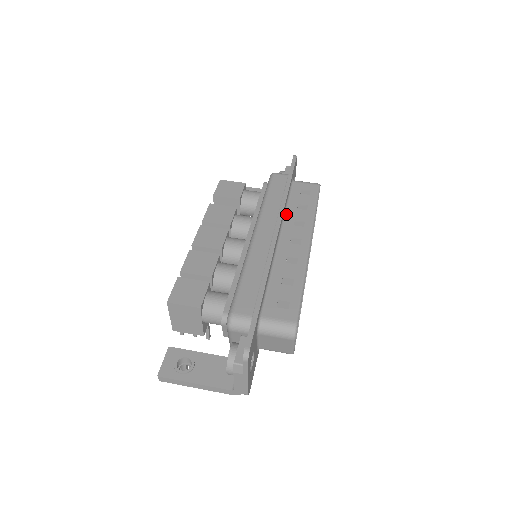
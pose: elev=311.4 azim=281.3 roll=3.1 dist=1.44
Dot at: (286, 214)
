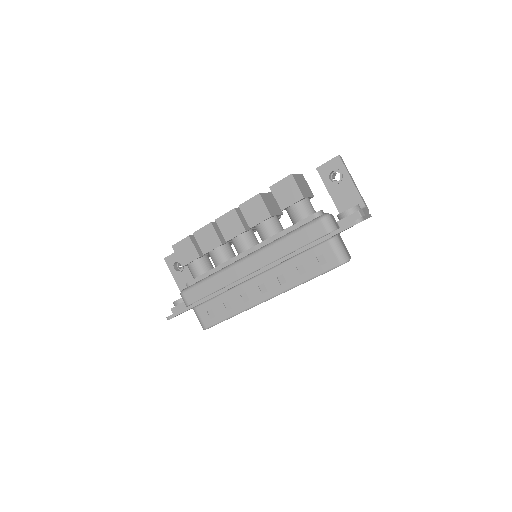
Dot at: (284, 263)
